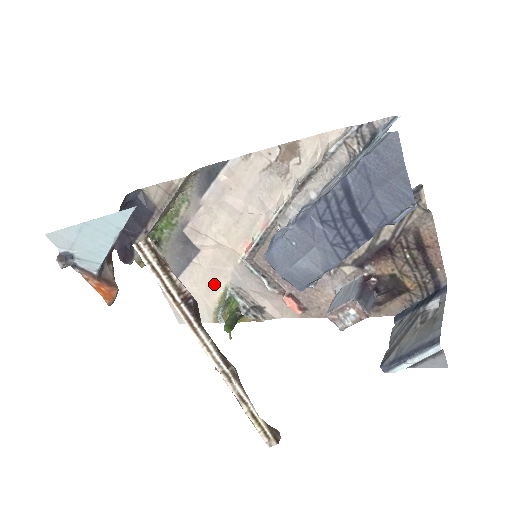
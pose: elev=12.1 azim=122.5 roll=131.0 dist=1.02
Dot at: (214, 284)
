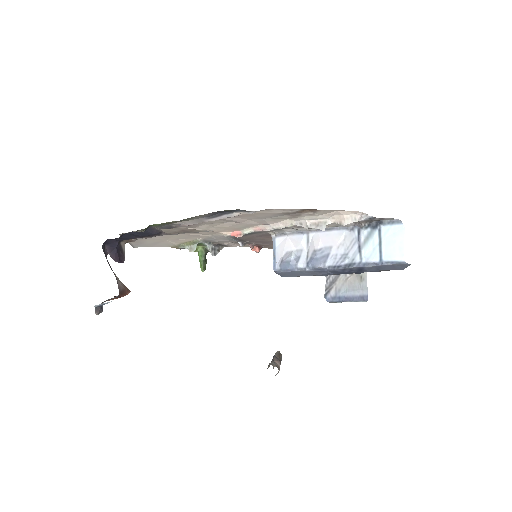
Dot at: (186, 238)
